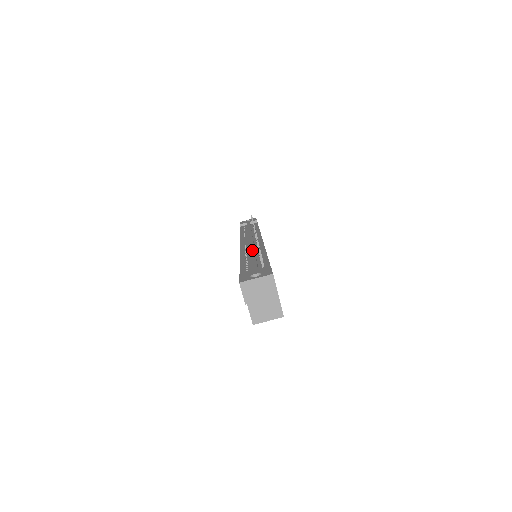
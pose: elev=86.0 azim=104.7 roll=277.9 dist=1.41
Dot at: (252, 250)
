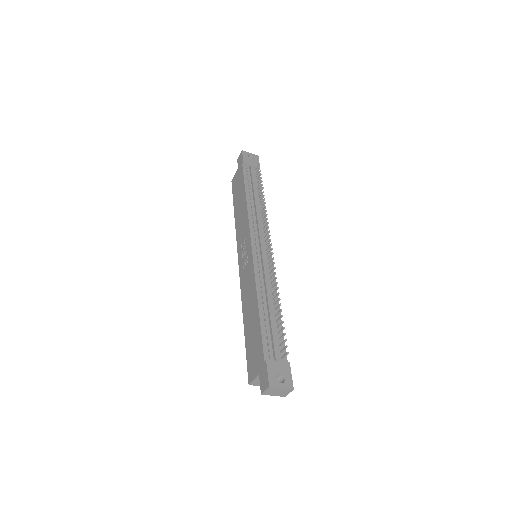
Dot at: (269, 293)
